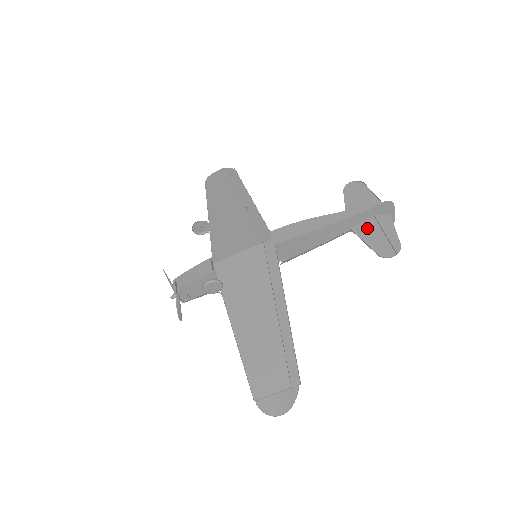
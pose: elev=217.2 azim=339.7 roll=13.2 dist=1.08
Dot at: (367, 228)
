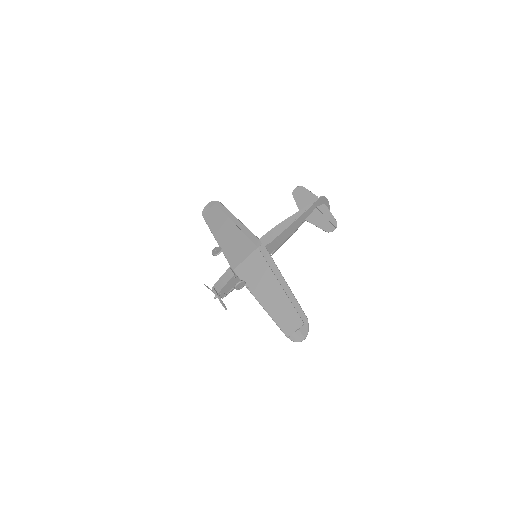
Dot at: (314, 217)
